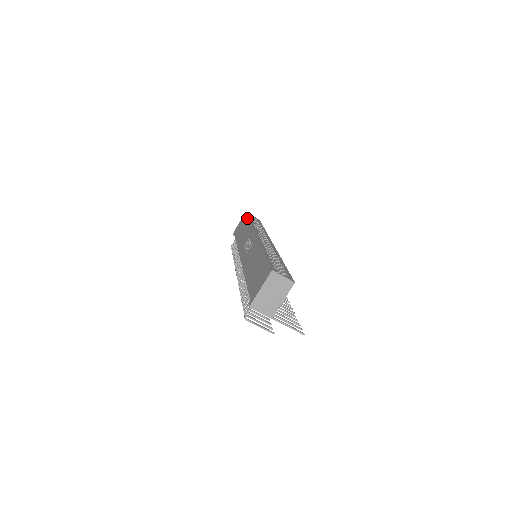
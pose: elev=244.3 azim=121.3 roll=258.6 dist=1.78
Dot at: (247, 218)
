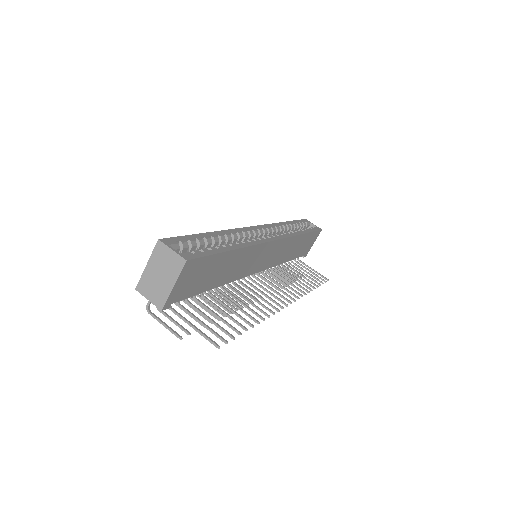
Dot at: occluded
